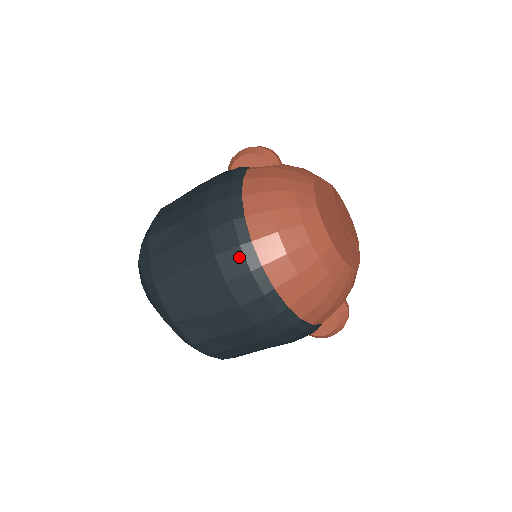
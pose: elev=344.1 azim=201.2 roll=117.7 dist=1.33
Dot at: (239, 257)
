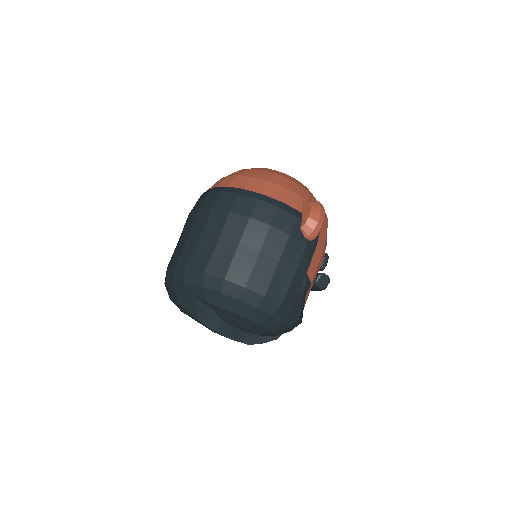
Dot at: (202, 196)
